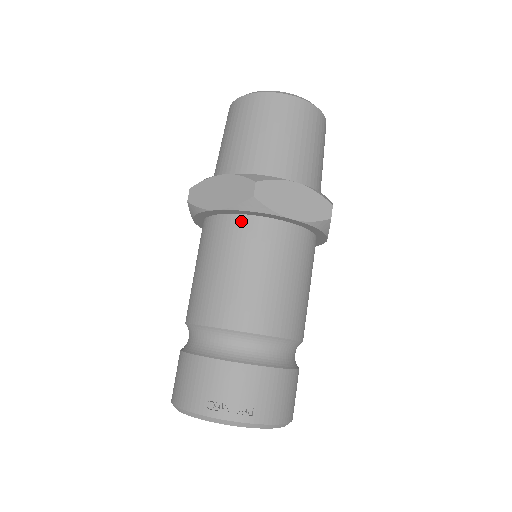
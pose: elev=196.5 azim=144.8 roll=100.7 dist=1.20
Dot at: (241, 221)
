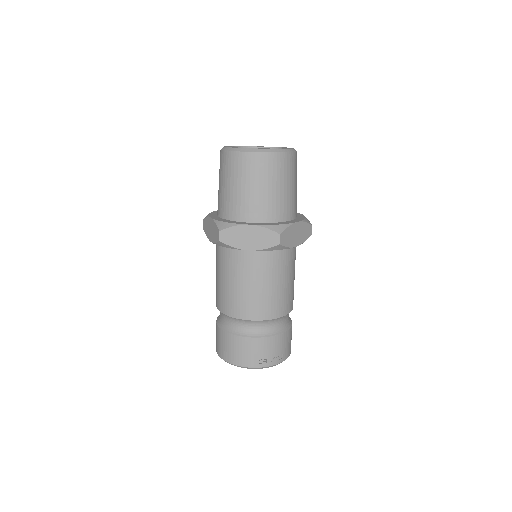
Dot at: (265, 253)
